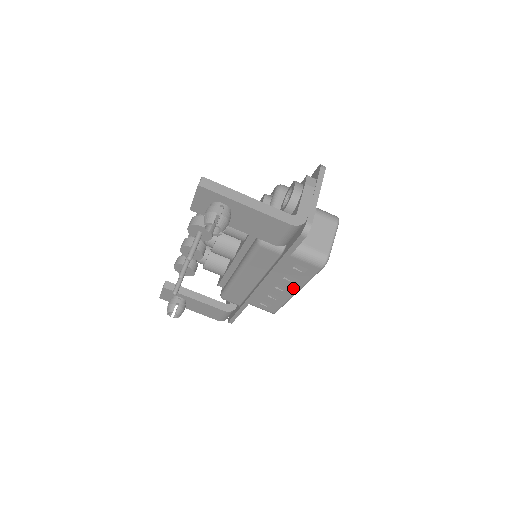
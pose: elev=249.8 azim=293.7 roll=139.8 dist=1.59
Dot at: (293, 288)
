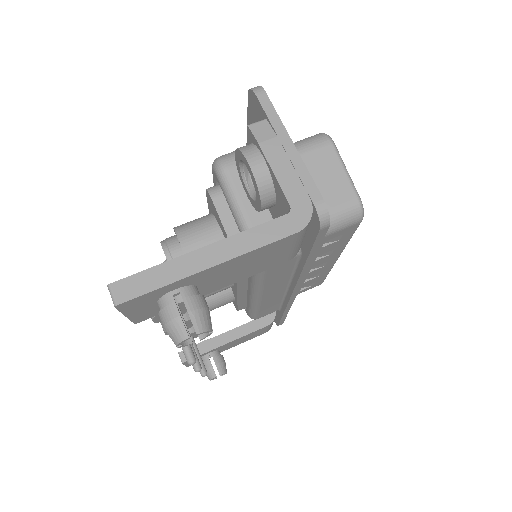
Dot at: (332, 258)
